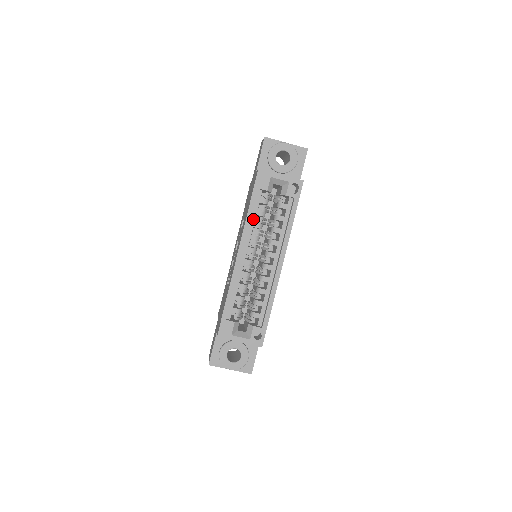
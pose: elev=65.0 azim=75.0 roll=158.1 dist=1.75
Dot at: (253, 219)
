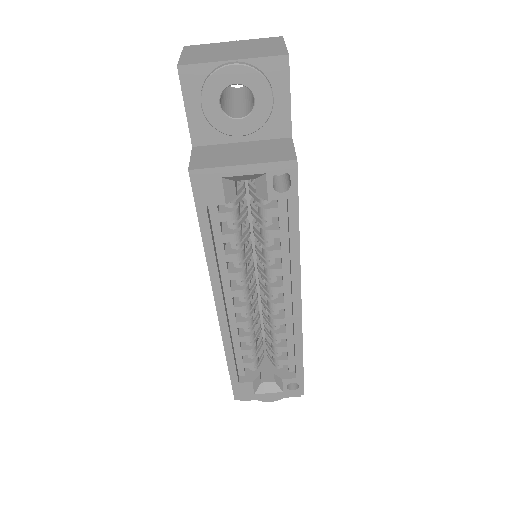
Dot at: (221, 251)
